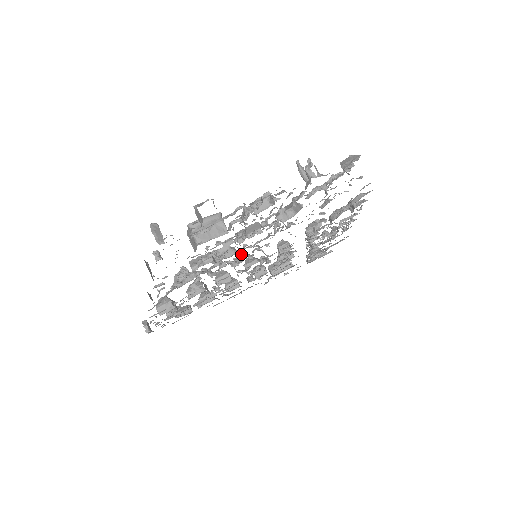
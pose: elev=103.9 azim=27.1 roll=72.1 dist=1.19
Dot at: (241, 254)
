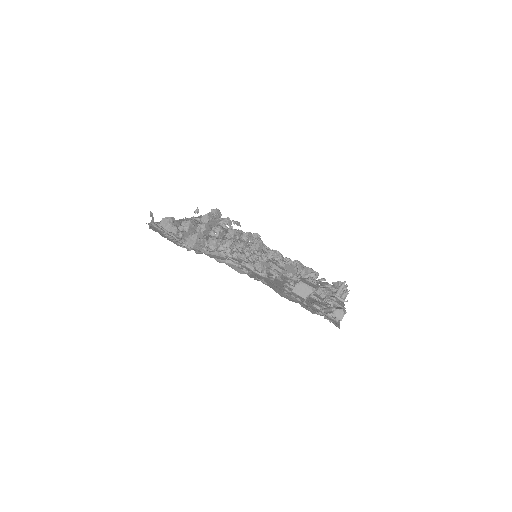
Dot at: occluded
